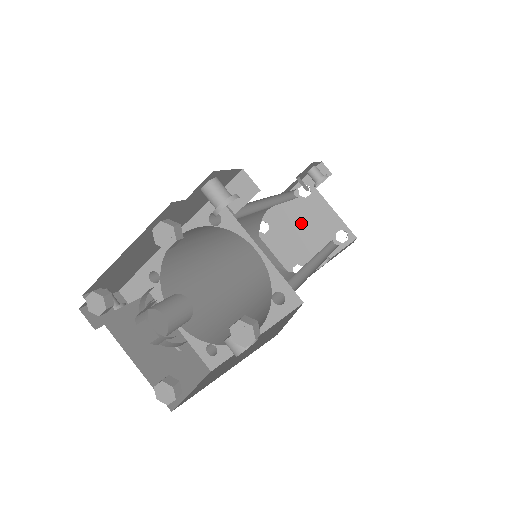
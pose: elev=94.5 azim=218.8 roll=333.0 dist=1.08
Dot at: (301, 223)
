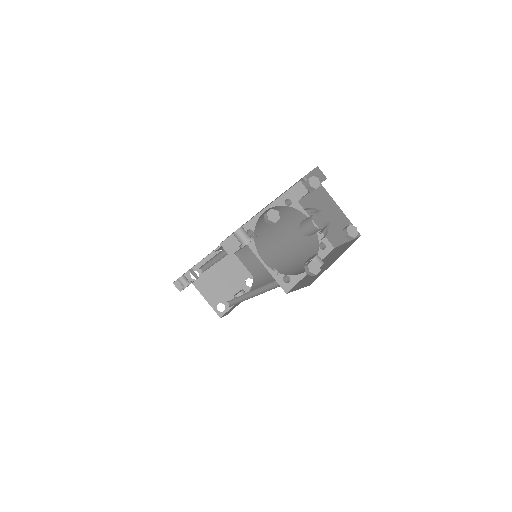
Dot at: (222, 273)
